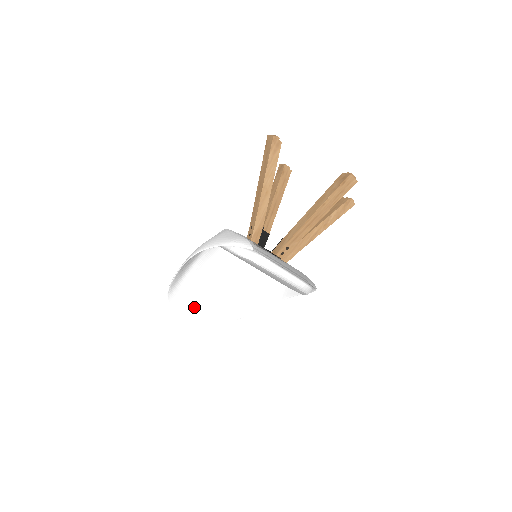
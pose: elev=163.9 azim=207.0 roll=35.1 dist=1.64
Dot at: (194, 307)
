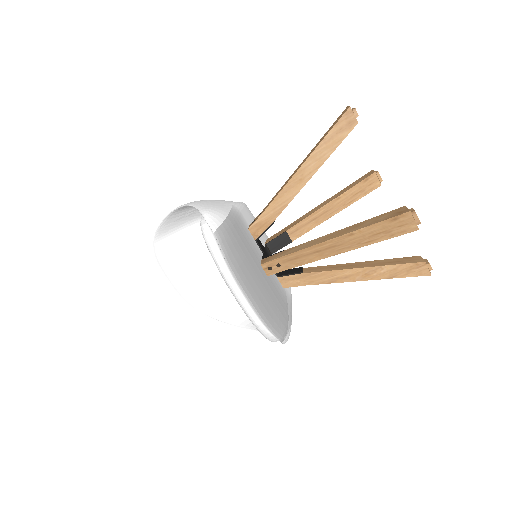
Dot at: (181, 274)
